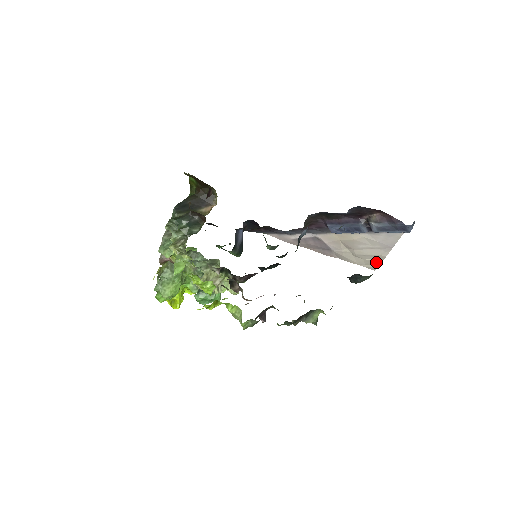
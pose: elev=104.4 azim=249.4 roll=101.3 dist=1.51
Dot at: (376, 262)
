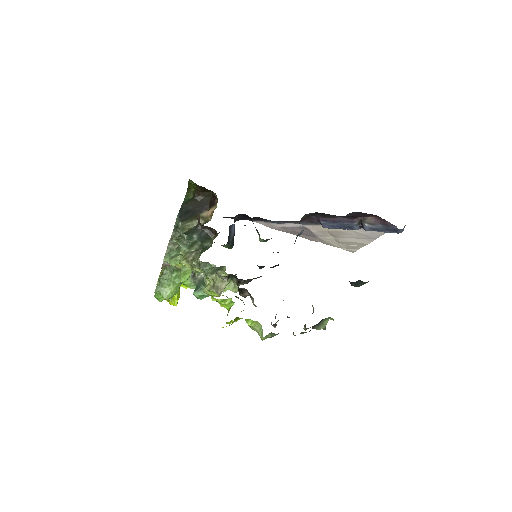
Dot at: (357, 247)
